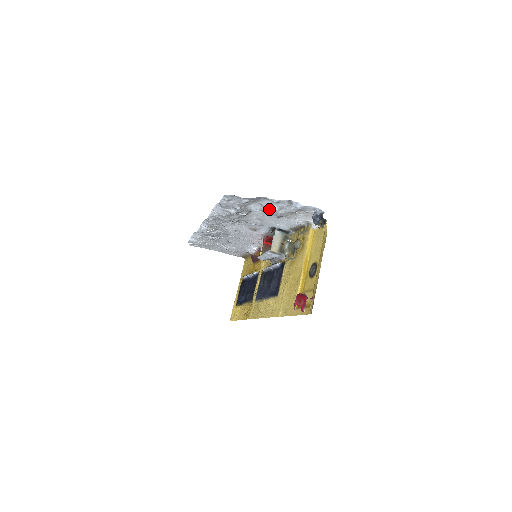
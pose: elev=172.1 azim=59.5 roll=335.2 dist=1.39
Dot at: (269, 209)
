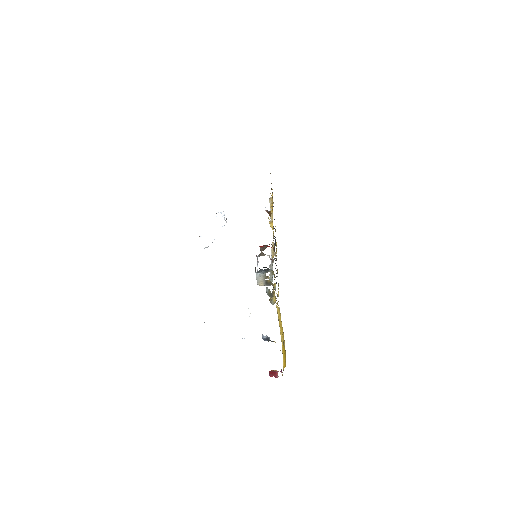
Dot at: occluded
